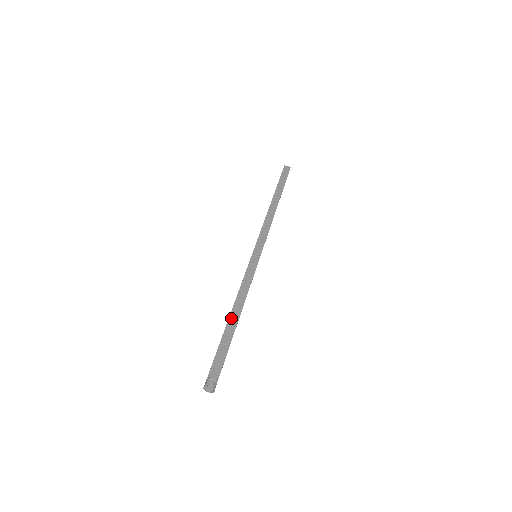
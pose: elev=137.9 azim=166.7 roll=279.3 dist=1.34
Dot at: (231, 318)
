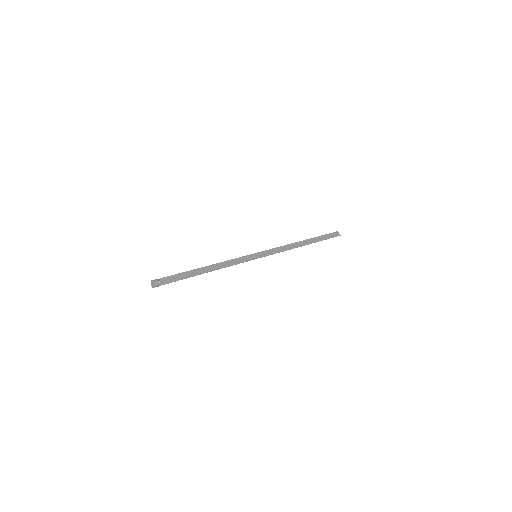
Dot at: (204, 268)
